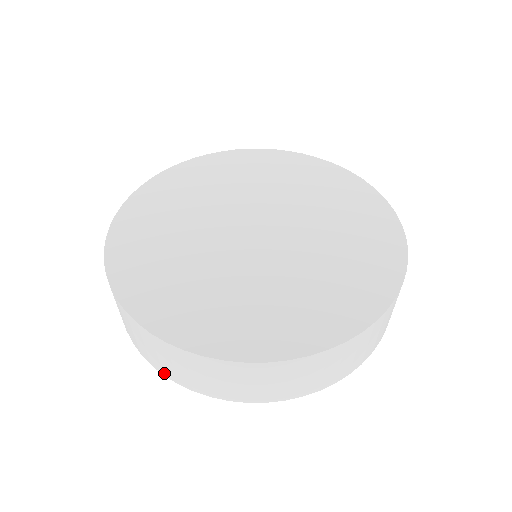
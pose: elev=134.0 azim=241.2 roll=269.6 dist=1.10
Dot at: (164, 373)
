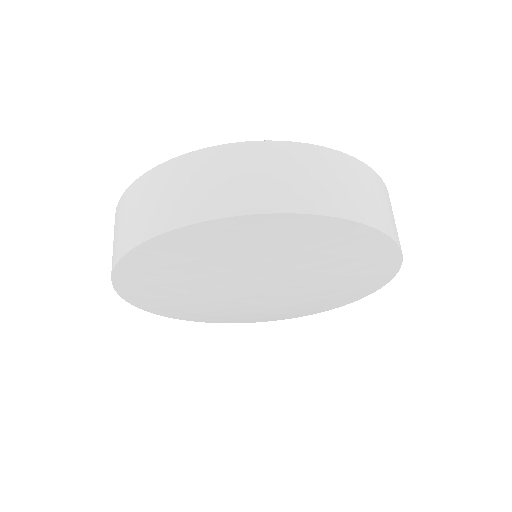
Dot at: (255, 208)
